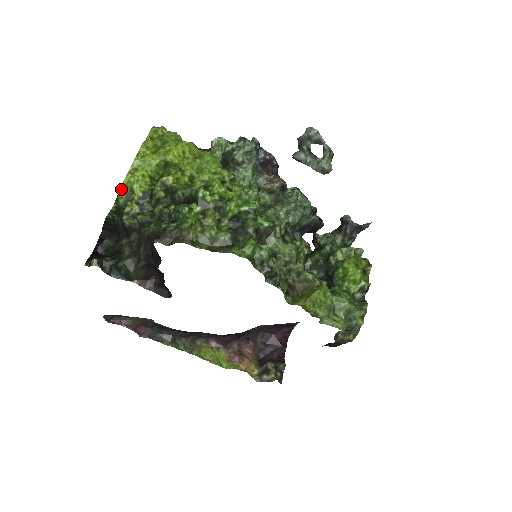
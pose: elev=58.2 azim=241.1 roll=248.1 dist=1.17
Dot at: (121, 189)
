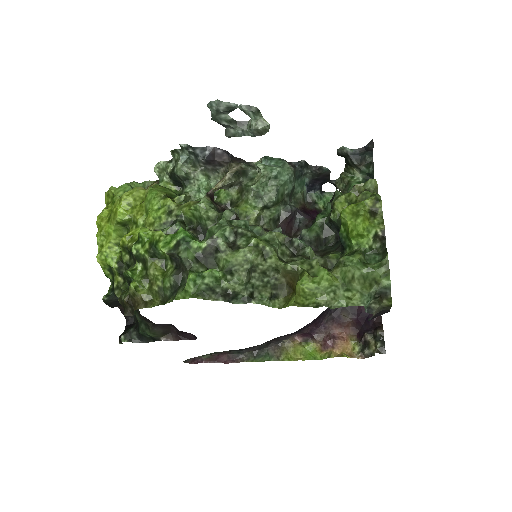
Dot at: (103, 269)
